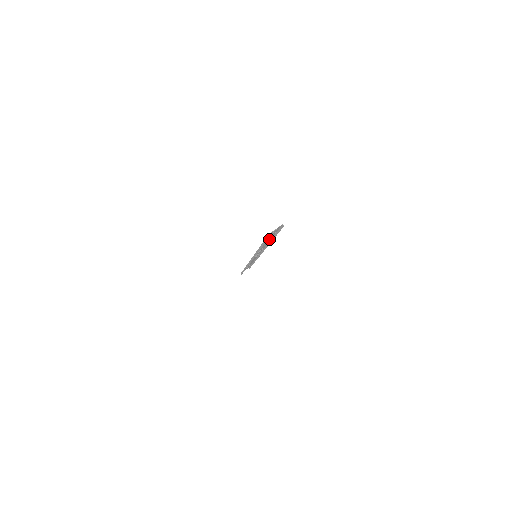
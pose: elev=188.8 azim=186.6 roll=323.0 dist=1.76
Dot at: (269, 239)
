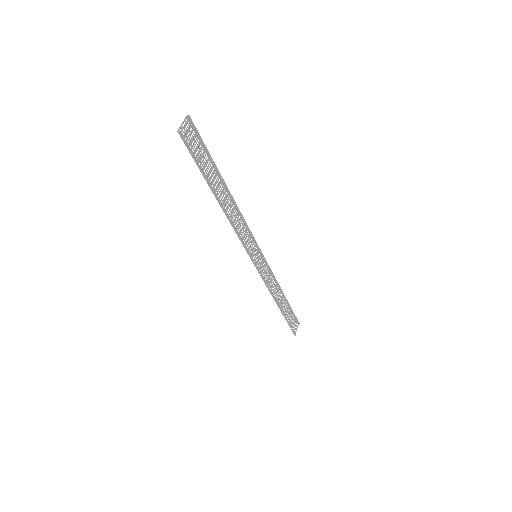
Dot at: (218, 182)
